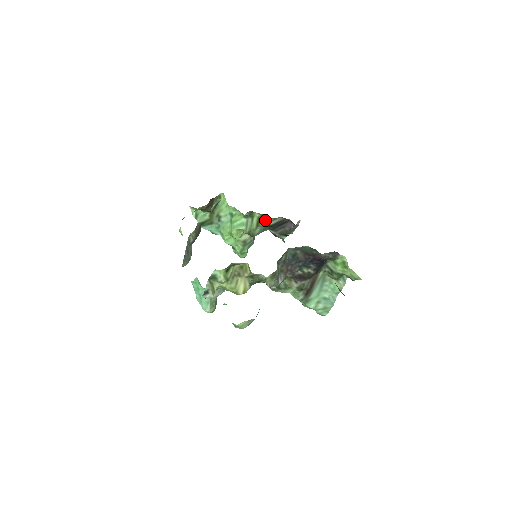
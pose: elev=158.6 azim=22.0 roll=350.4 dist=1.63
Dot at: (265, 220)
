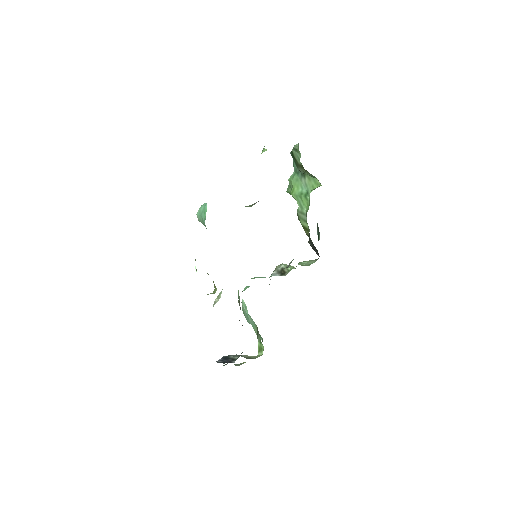
Dot at: (309, 236)
